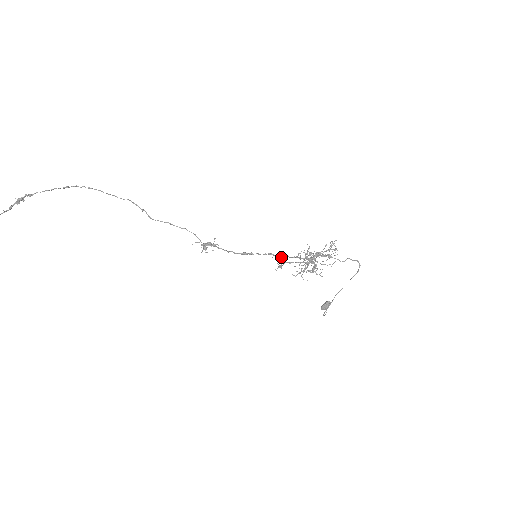
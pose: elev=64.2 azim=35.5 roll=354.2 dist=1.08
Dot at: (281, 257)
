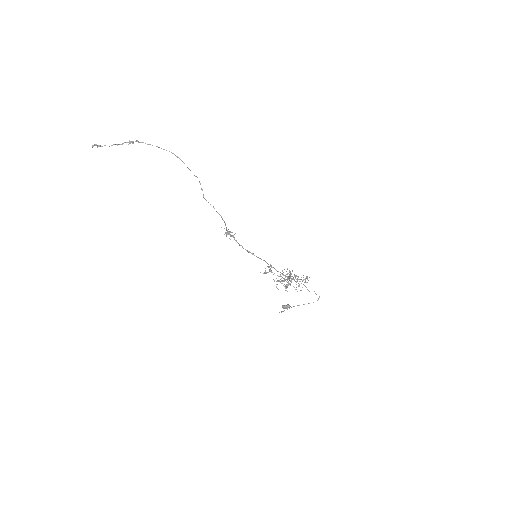
Dot at: occluded
